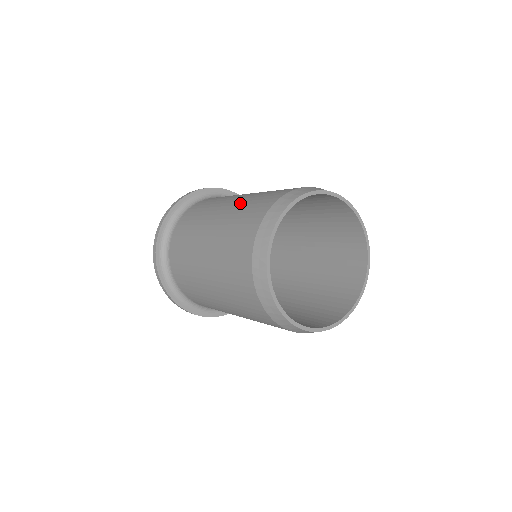
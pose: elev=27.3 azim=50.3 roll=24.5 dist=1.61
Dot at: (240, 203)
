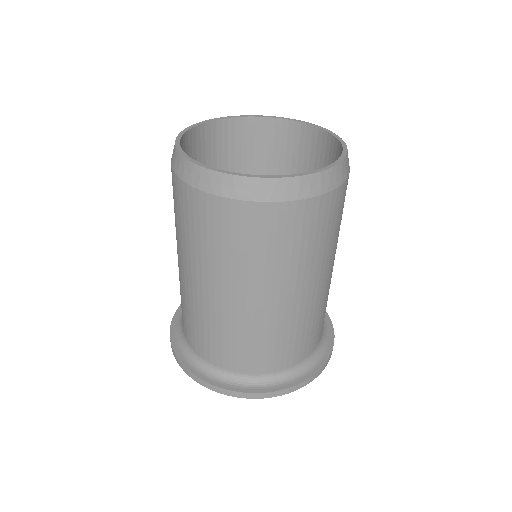
Dot at: occluded
